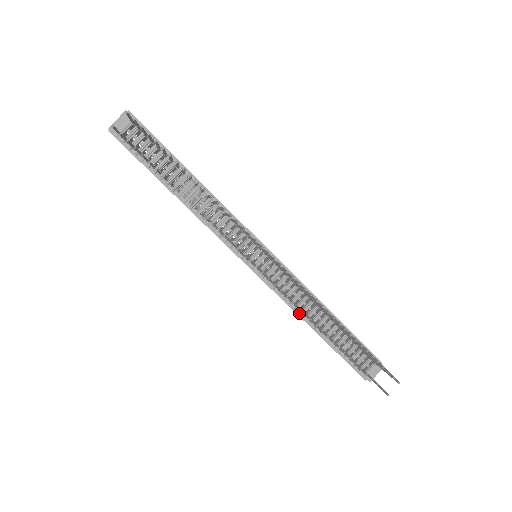
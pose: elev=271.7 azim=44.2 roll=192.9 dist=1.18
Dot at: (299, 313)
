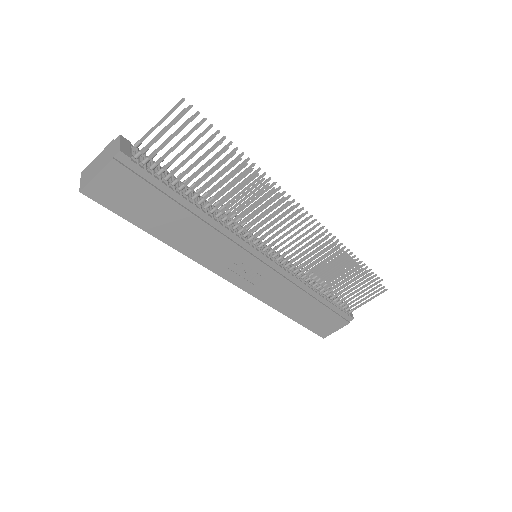
Dot at: (306, 285)
